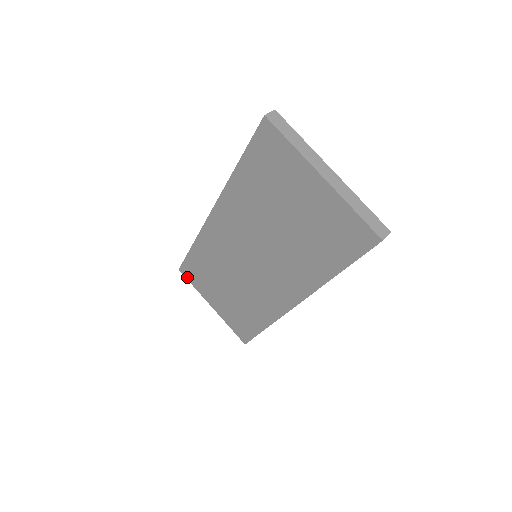
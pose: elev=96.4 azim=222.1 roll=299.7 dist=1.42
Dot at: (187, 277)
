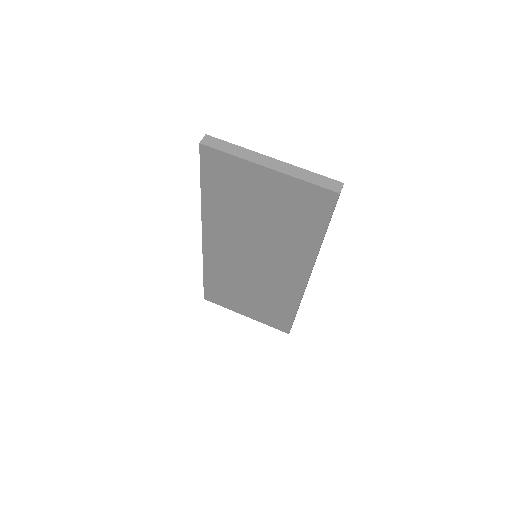
Dot at: (214, 302)
